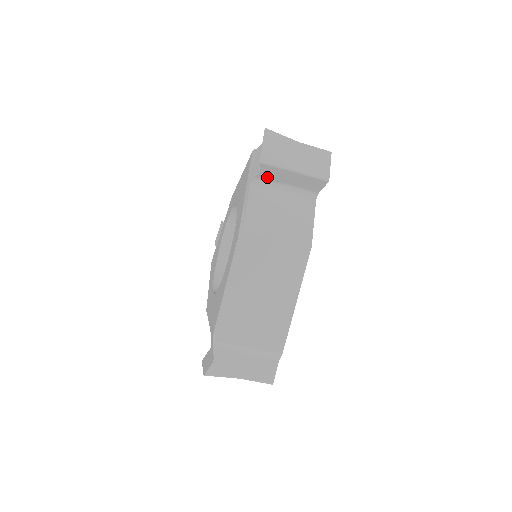
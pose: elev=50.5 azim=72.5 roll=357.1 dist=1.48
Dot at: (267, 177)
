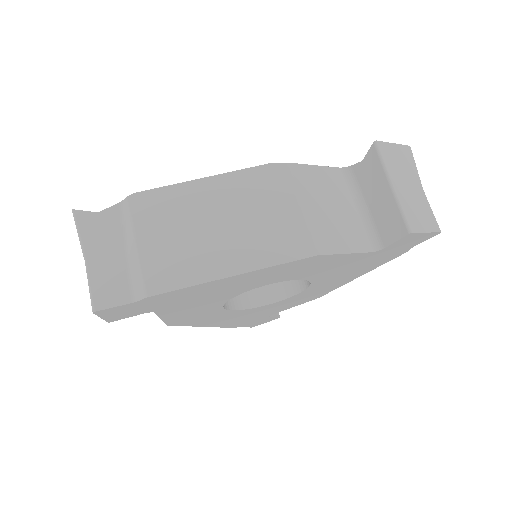
Dot at: (361, 176)
